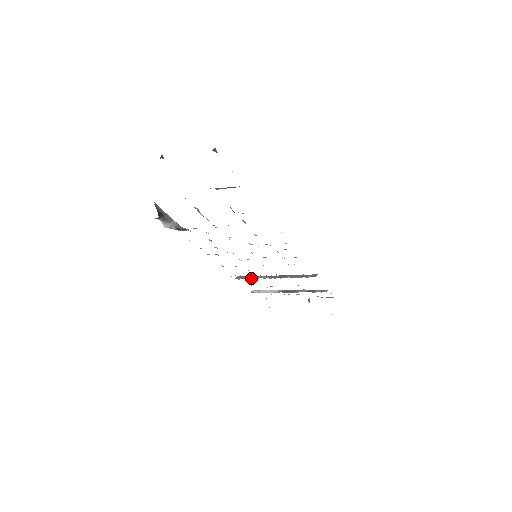
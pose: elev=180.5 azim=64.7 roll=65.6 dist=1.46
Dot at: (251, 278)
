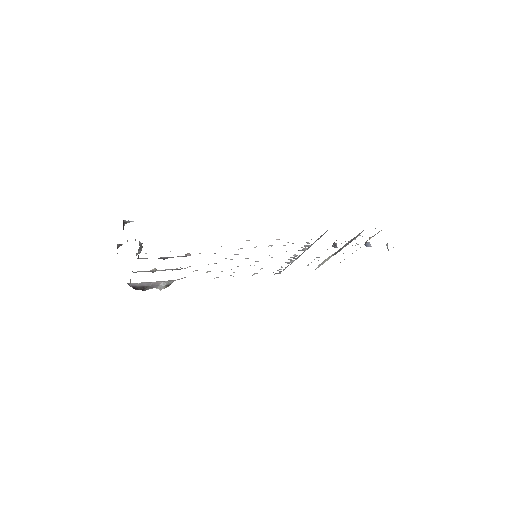
Dot at: occluded
